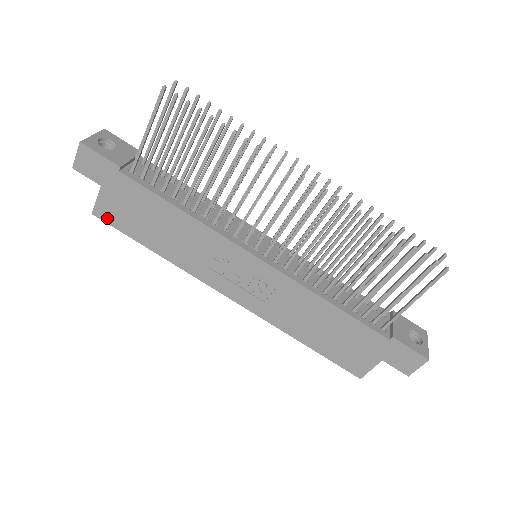
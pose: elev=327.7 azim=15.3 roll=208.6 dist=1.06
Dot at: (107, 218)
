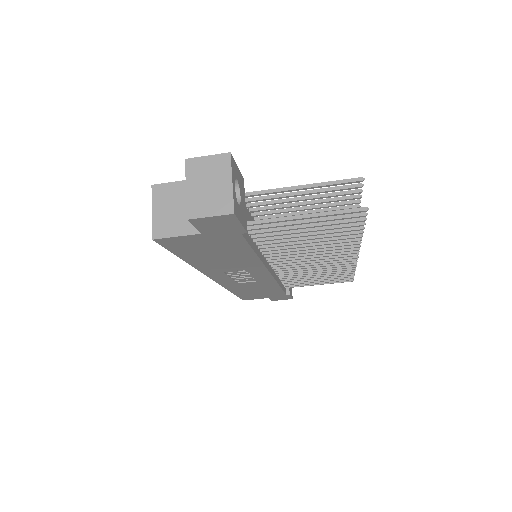
Dot at: (168, 244)
